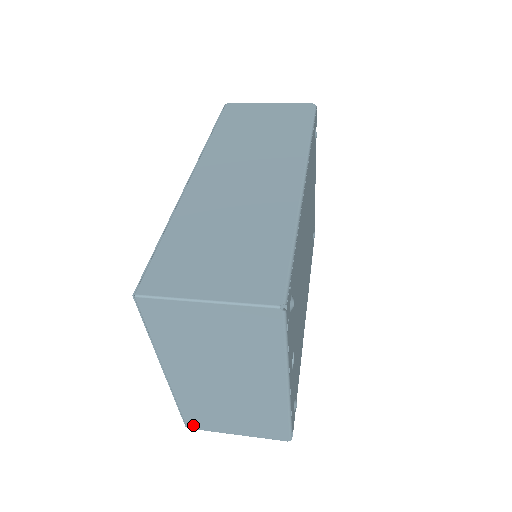
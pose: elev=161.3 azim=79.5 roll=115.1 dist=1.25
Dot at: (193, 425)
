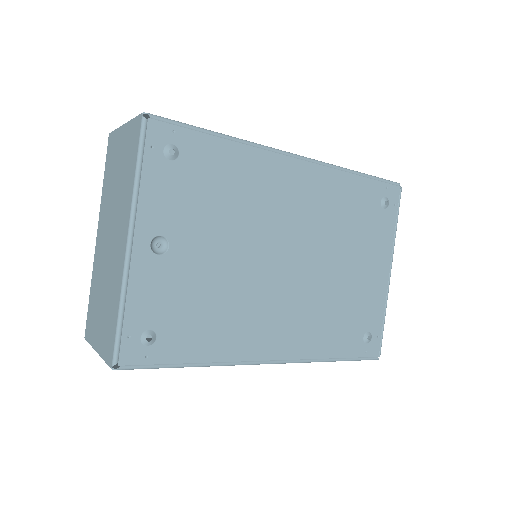
Dot at: (87, 331)
